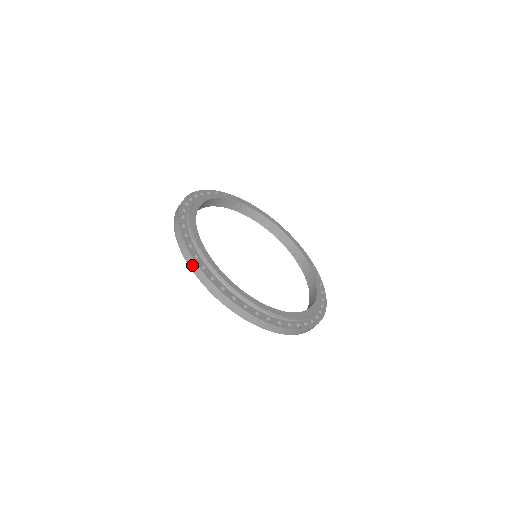
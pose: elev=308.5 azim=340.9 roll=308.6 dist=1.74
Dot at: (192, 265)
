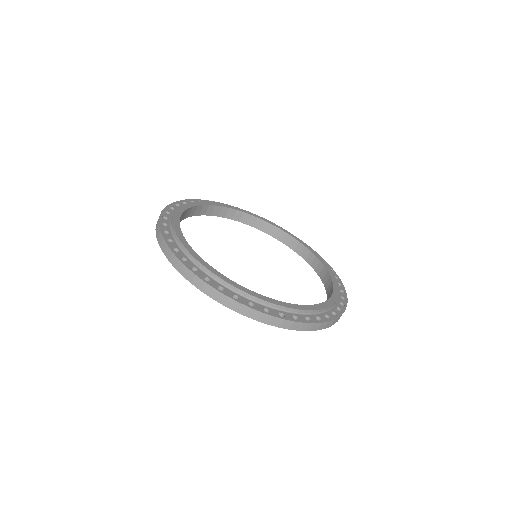
Dot at: occluded
